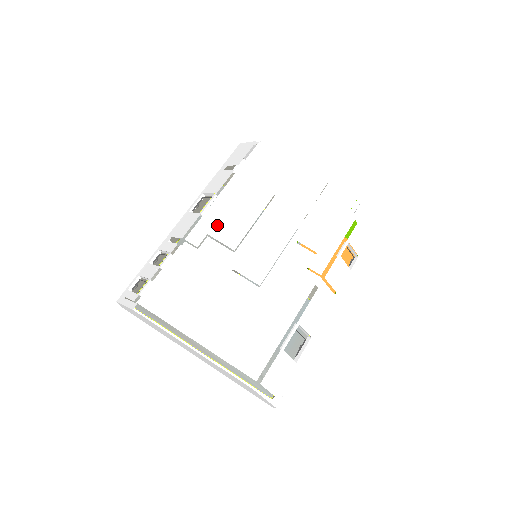
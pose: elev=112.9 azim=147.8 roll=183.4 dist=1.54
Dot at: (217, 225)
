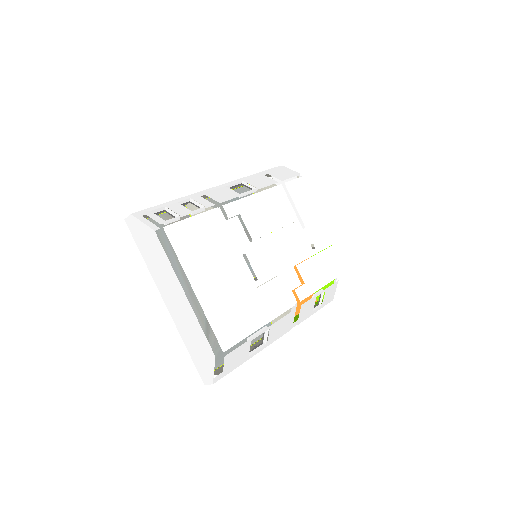
Dot at: (250, 213)
